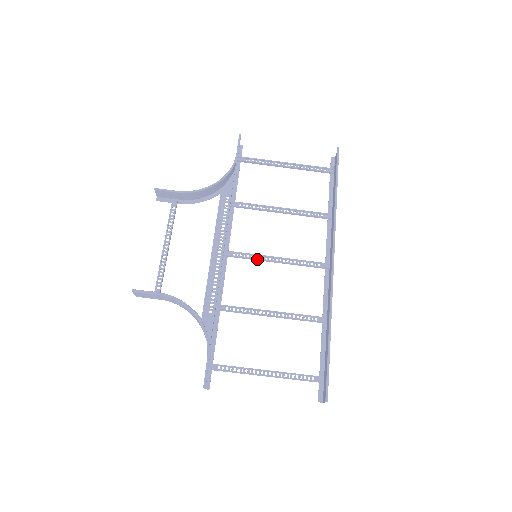
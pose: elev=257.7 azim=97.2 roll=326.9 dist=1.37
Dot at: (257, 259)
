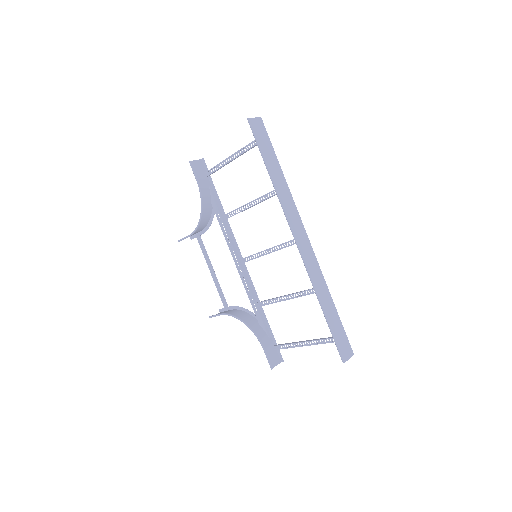
Dot at: occluded
